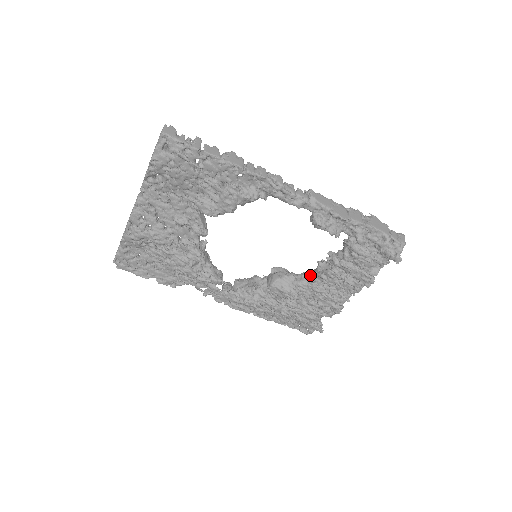
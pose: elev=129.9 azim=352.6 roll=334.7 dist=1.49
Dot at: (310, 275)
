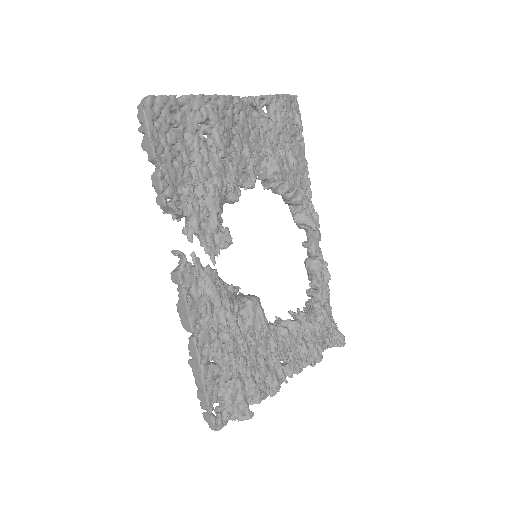
Dot at: (269, 325)
